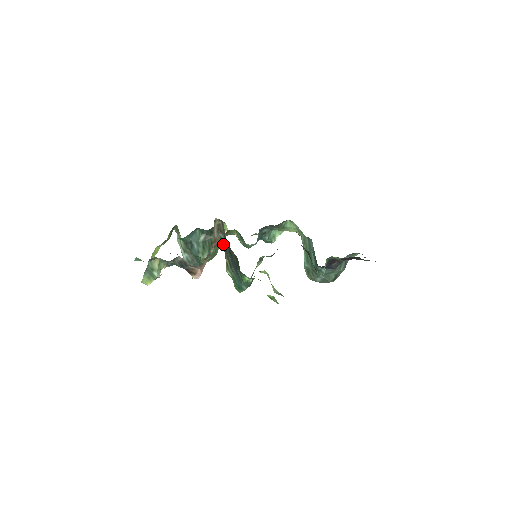
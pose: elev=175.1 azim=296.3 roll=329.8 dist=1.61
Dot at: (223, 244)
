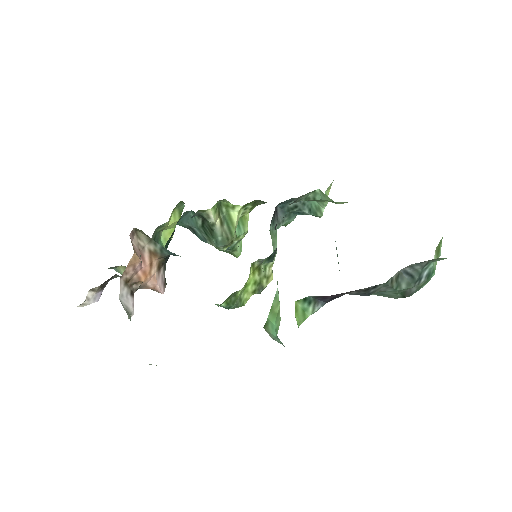
Dot at: (175, 254)
